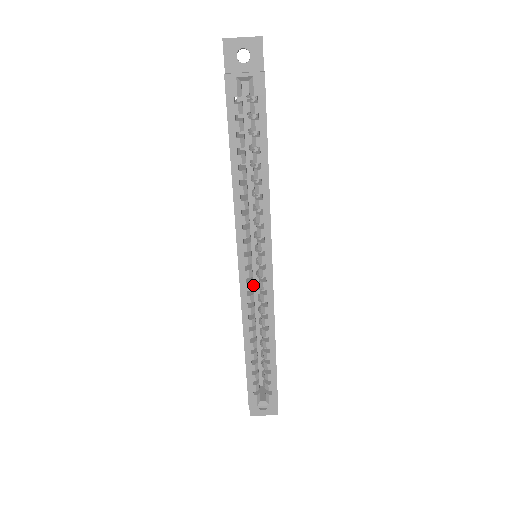
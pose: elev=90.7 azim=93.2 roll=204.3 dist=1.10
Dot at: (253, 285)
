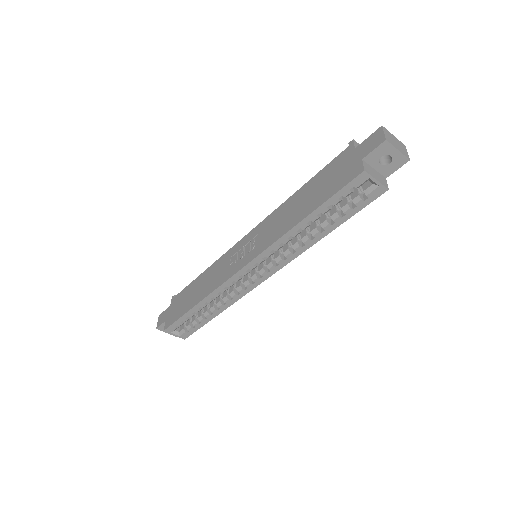
Dot at: occluded
